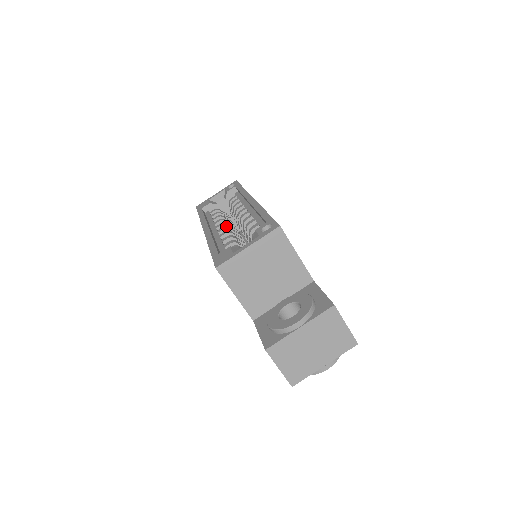
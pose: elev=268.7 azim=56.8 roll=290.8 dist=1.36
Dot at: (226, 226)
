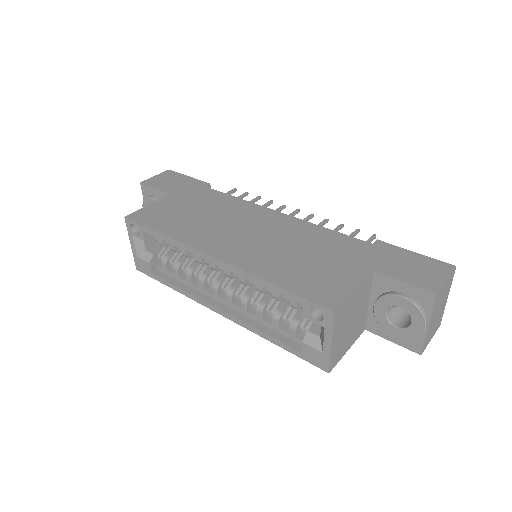
Dot at: (226, 292)
